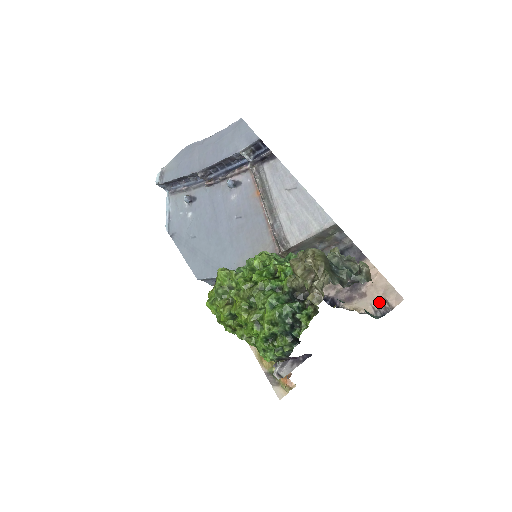
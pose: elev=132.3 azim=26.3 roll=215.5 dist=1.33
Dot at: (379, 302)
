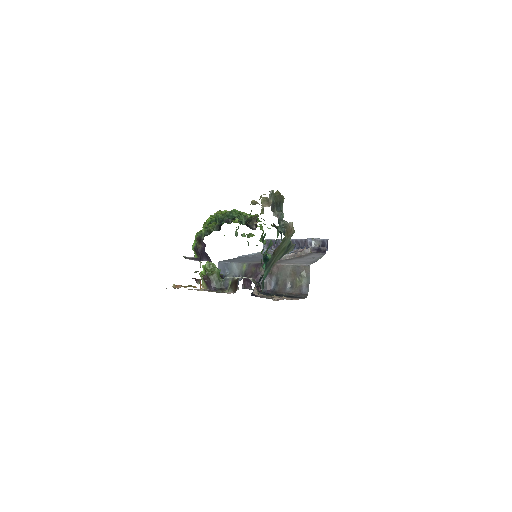
Dot at: (276, 300)
